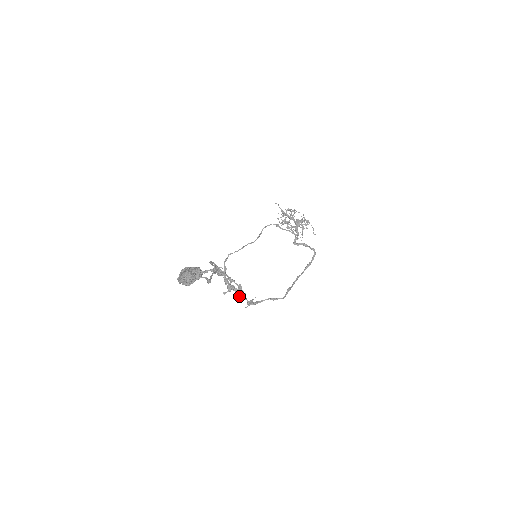
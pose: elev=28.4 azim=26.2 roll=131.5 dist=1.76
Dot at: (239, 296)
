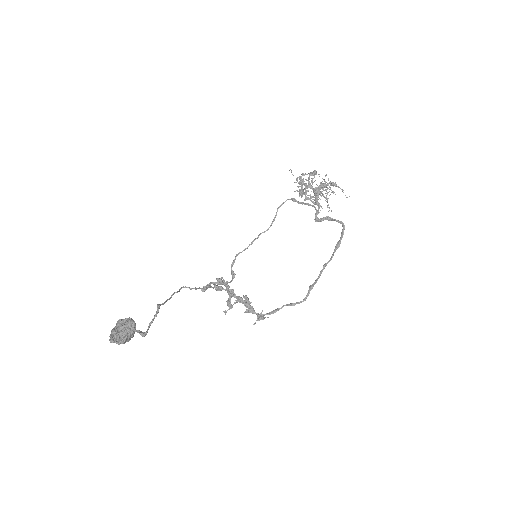
Dot at: (245, 311)
